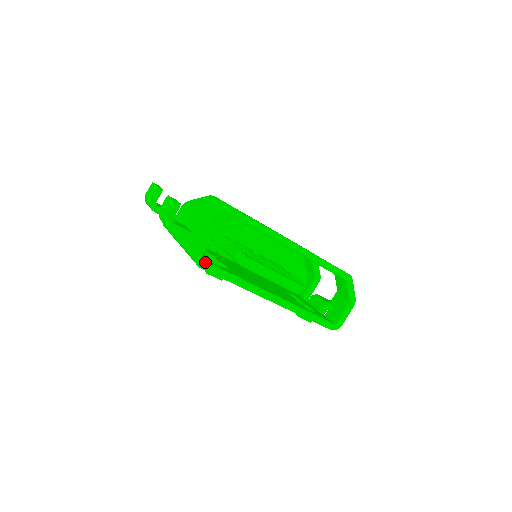
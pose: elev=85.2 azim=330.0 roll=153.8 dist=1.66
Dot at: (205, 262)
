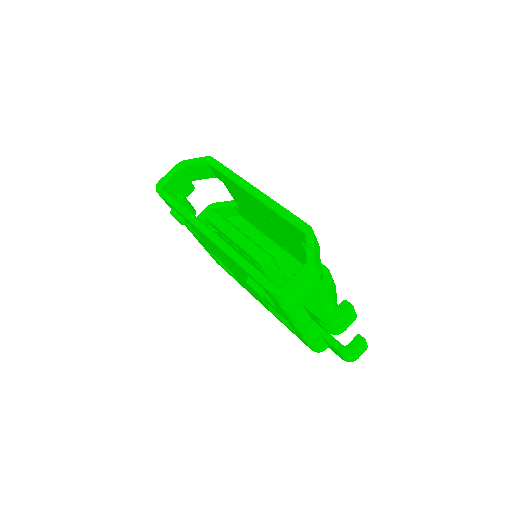
Dot at: (163, 189)
